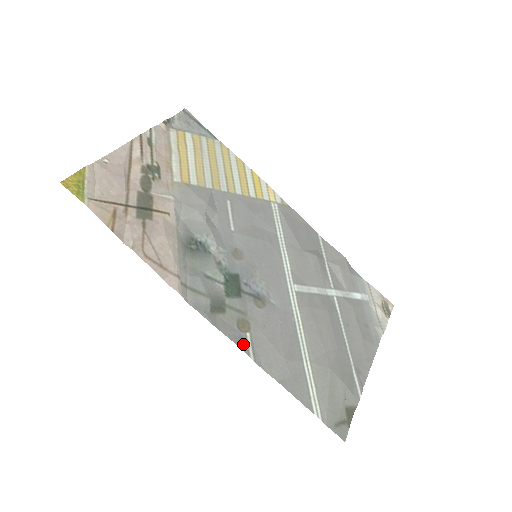
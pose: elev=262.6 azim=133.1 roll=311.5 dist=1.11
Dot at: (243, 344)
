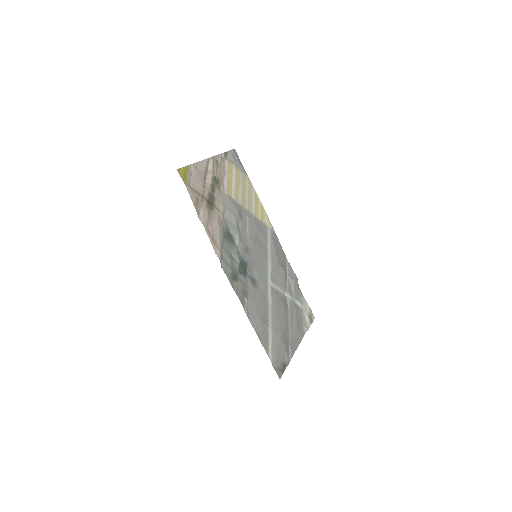
Dot at: (243, 303)
